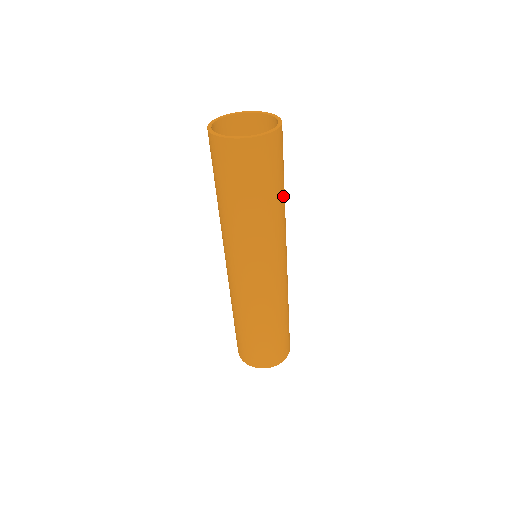
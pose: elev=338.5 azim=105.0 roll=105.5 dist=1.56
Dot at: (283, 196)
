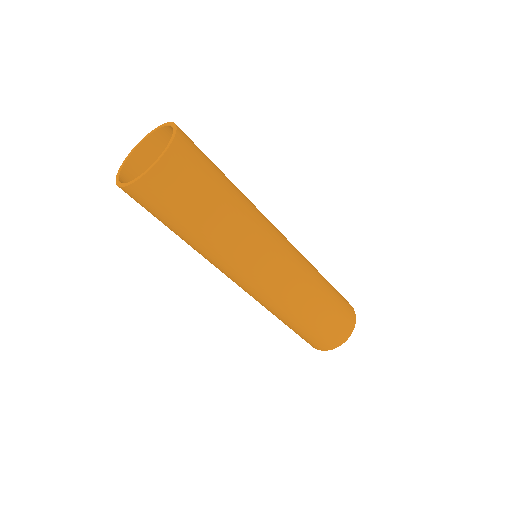
Dot at: (231, 200)
